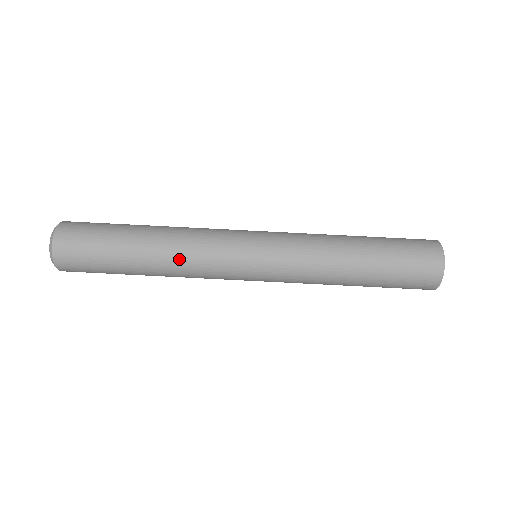
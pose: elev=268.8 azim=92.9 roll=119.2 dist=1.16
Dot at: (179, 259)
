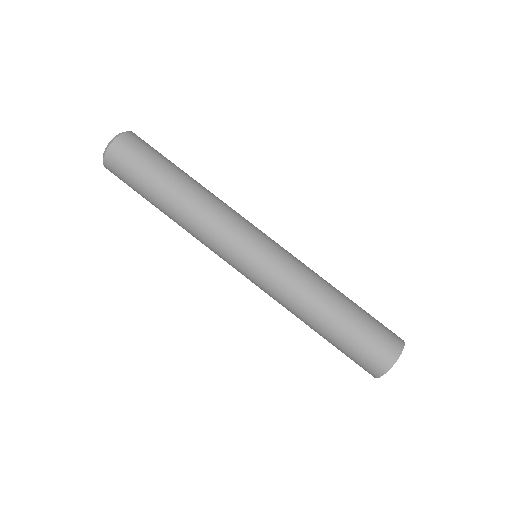
Dot at: (205, 206)
